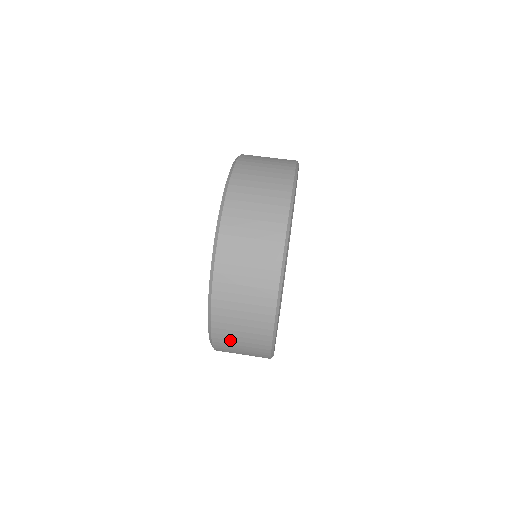
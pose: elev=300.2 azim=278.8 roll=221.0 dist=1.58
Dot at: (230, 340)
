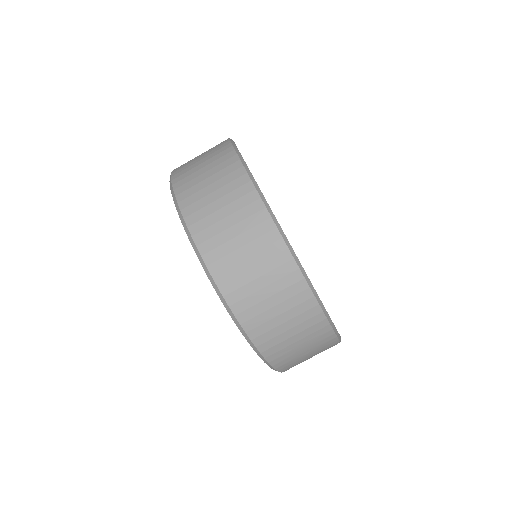
Dot at: (281, 342)
